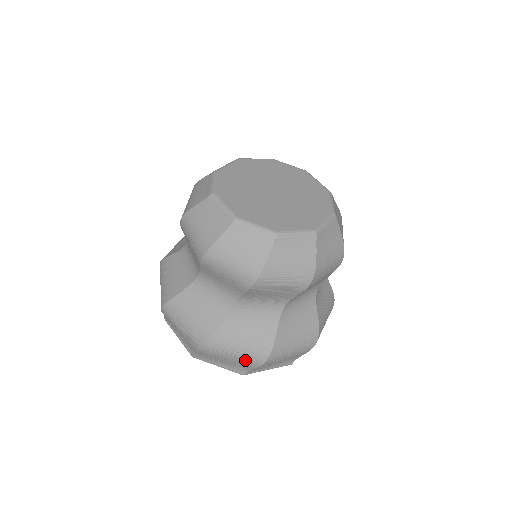
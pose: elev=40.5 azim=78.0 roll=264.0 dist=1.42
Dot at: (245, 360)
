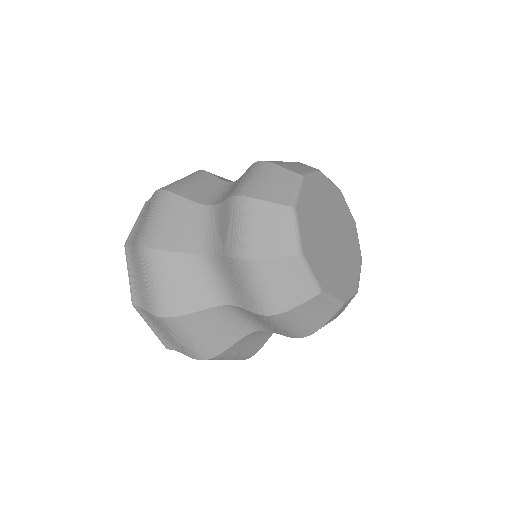
Dot at: (187, 348)
